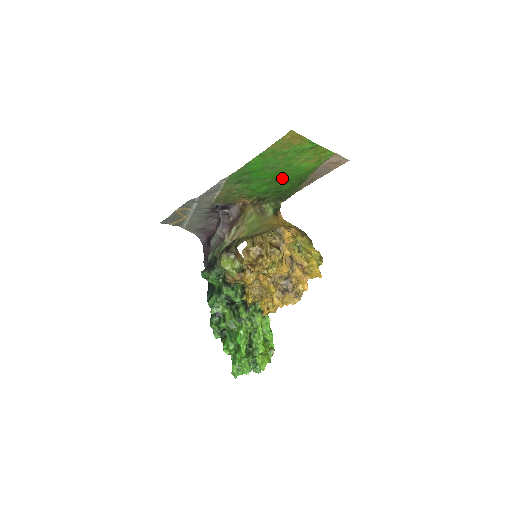
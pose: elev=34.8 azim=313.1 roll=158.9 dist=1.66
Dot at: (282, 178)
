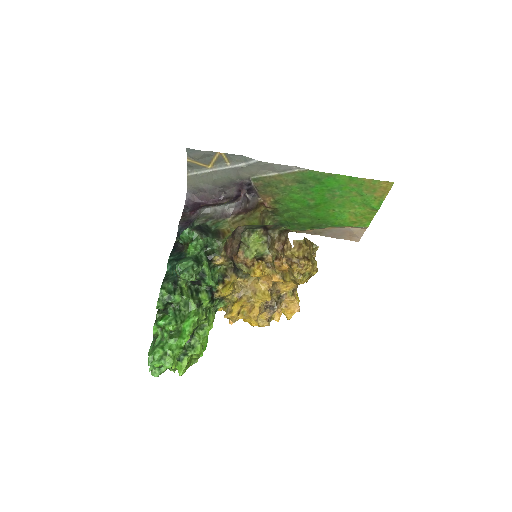
Dot at: (318, 211)
